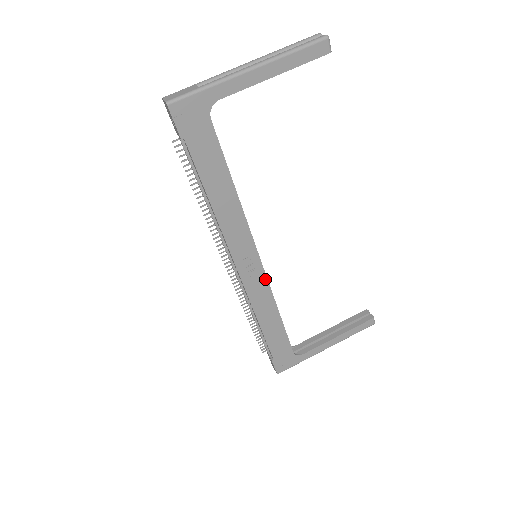
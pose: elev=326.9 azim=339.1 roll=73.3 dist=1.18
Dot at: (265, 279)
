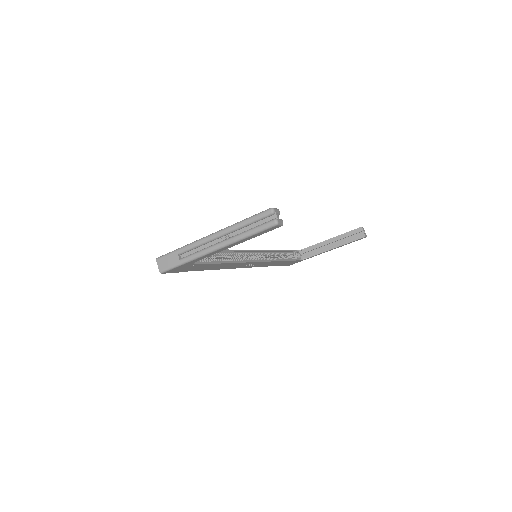
Dot at: (266, 262)
